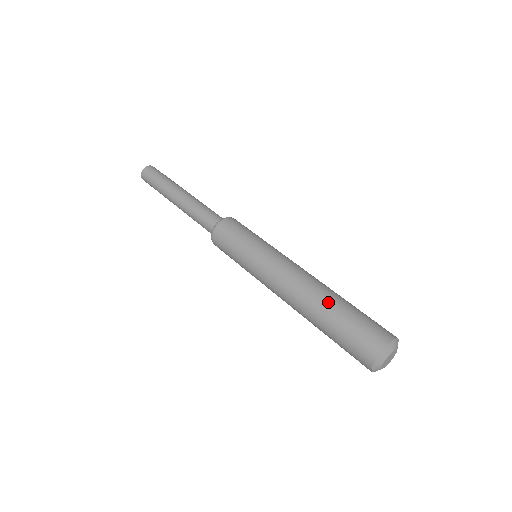
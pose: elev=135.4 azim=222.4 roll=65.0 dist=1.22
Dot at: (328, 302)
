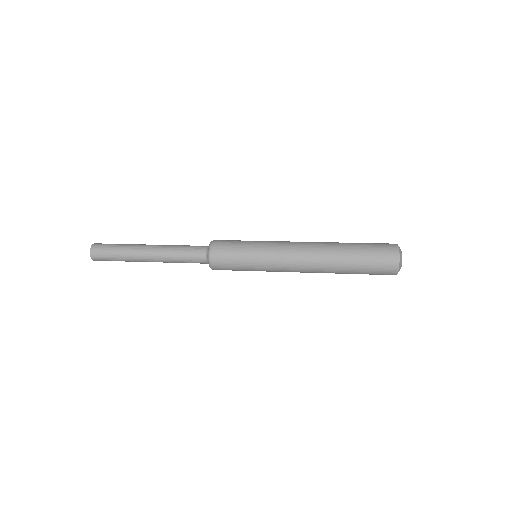
Dot at: occluded
